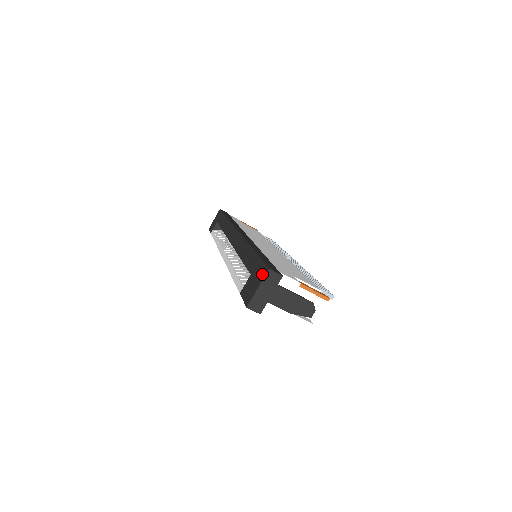
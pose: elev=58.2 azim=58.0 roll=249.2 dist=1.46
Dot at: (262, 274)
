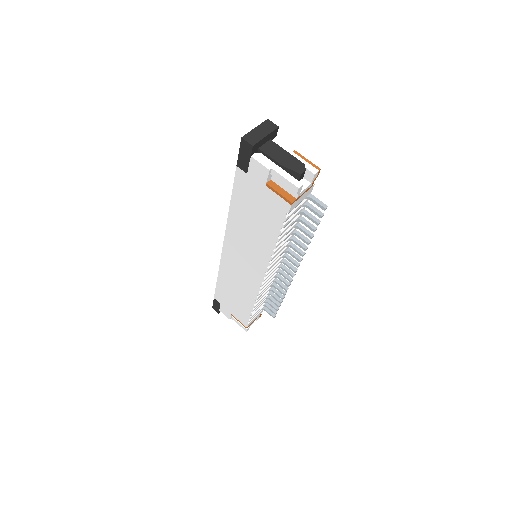
Dot at: occluded
